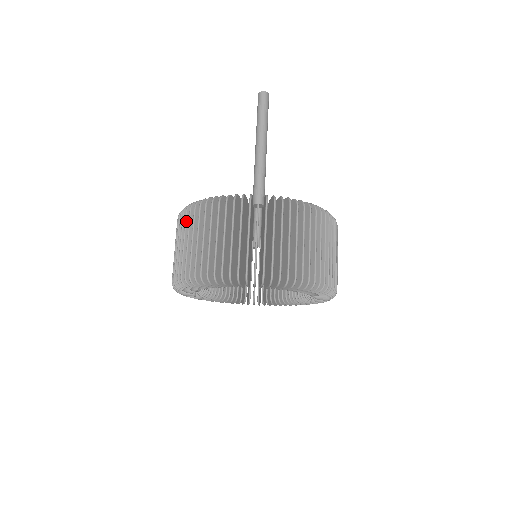
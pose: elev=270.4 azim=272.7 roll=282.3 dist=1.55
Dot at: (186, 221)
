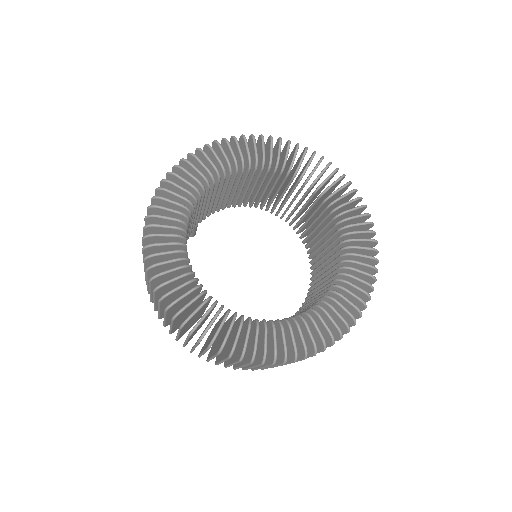
Dot at: occluded
